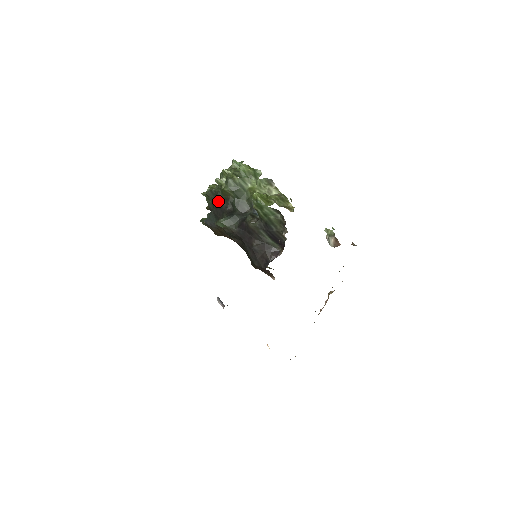
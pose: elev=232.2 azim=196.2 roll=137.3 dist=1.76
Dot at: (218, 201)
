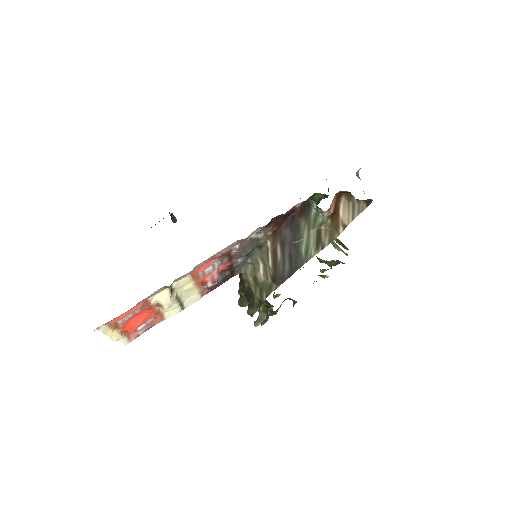
Dot at: occluded
